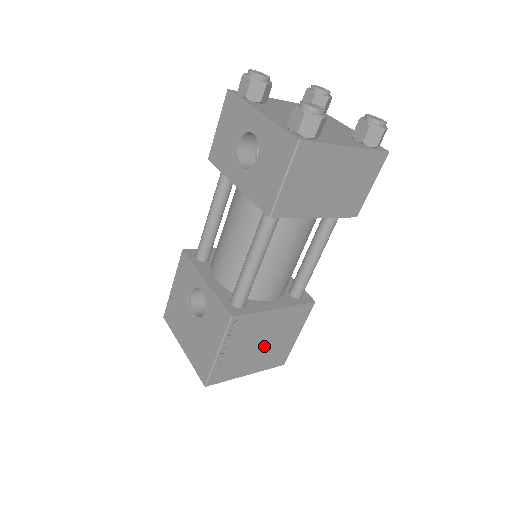
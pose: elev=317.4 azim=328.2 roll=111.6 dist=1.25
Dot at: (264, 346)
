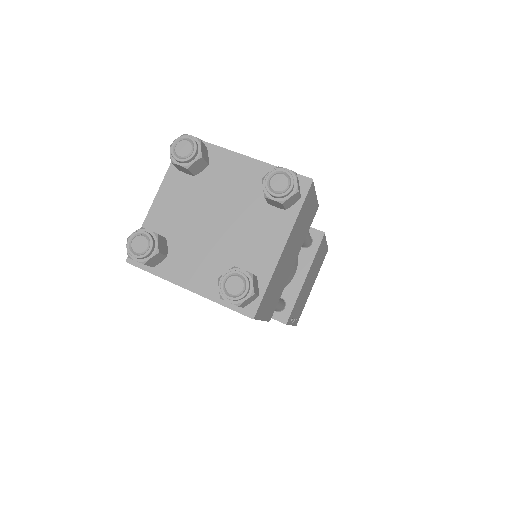
Dot at: (311, 279)
